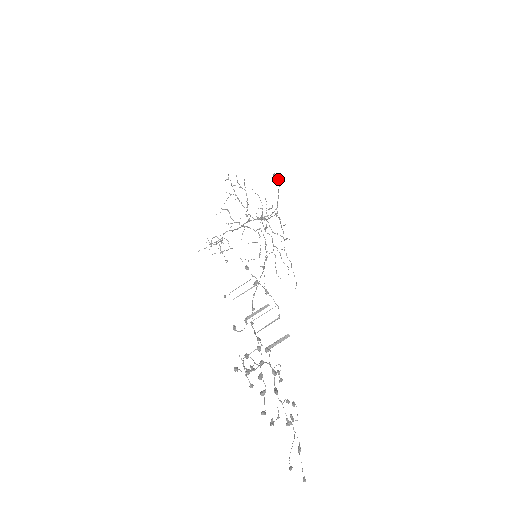
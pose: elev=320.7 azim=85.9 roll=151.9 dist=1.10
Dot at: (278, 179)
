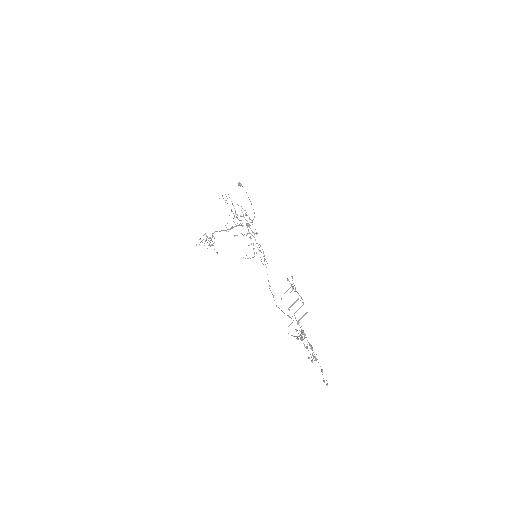
Dot at: occluded
